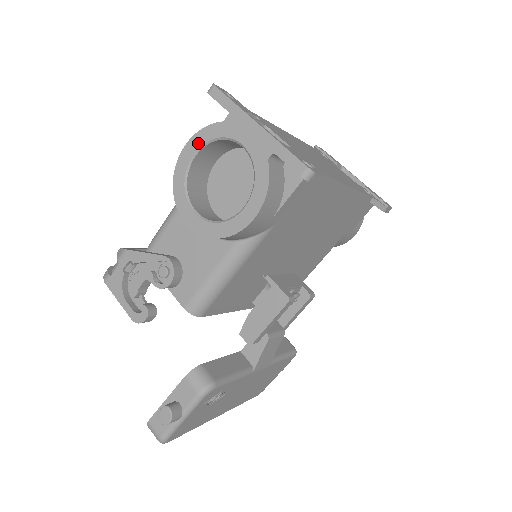
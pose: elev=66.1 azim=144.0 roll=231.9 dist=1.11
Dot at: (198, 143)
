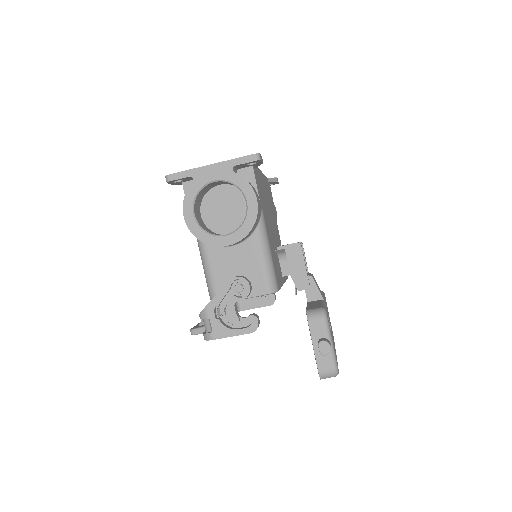
Dot at: (190, 206)
